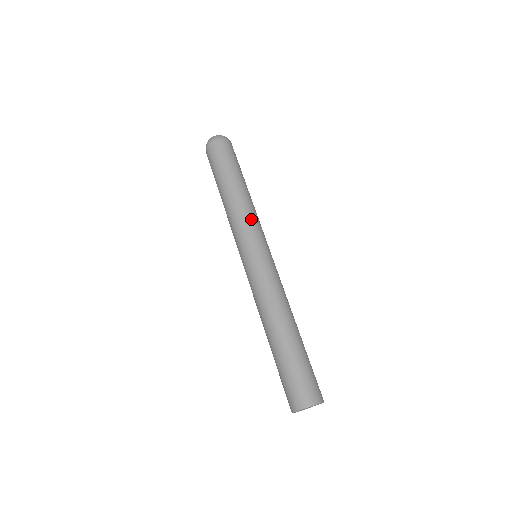
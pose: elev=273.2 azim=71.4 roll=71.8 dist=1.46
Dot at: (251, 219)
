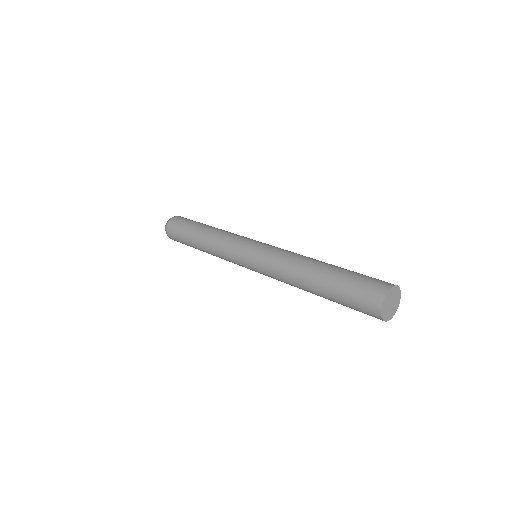
Dot at: (235, 234)
